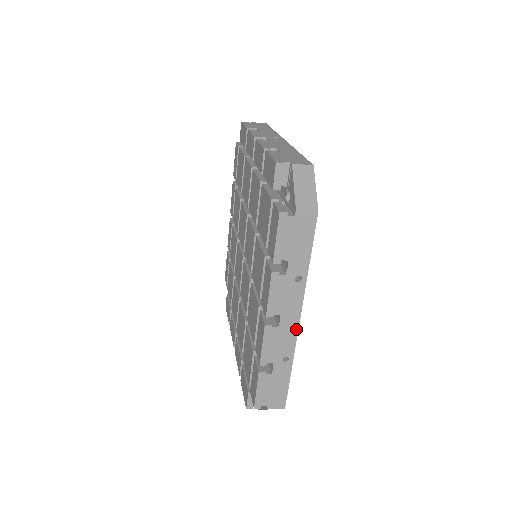
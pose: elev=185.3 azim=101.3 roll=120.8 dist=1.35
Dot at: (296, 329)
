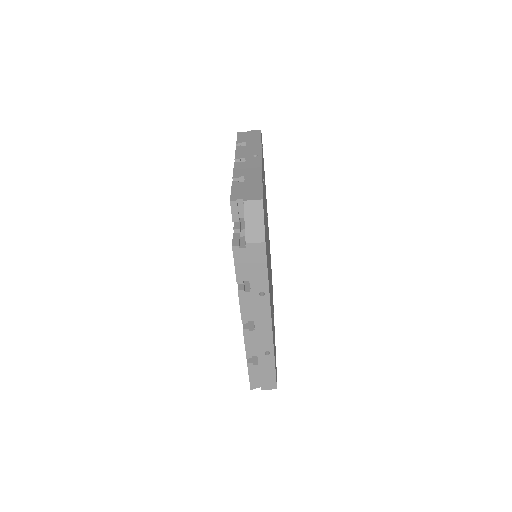
Dot at: (270, 331)
